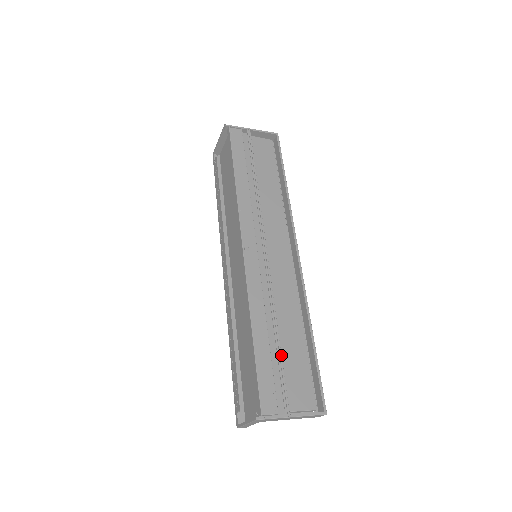
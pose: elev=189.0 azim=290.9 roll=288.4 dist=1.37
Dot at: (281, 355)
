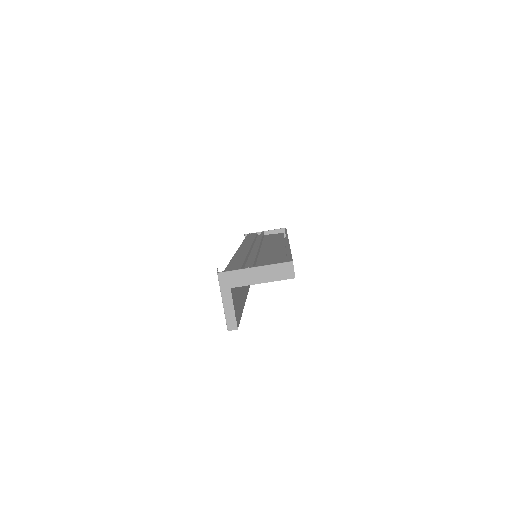
Dot at: (255, 258)
